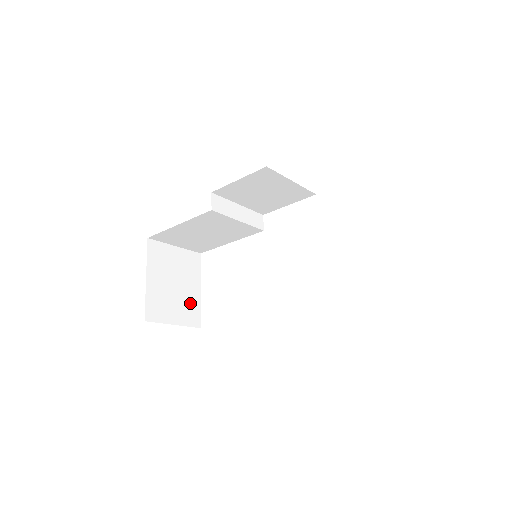
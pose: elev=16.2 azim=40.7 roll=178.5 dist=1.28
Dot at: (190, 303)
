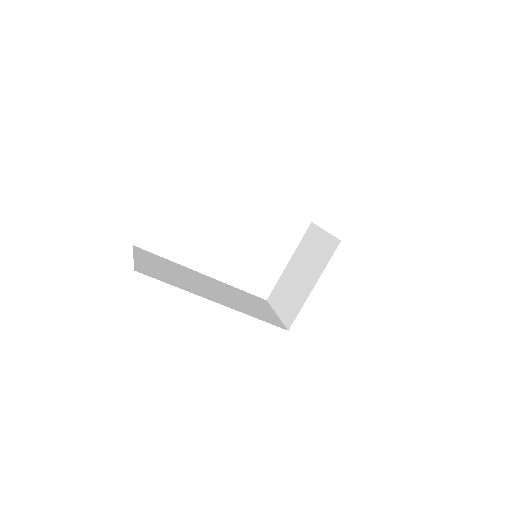
Dot at: occluded
